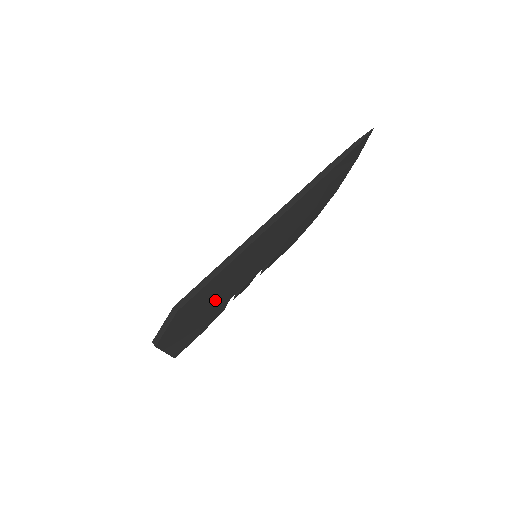
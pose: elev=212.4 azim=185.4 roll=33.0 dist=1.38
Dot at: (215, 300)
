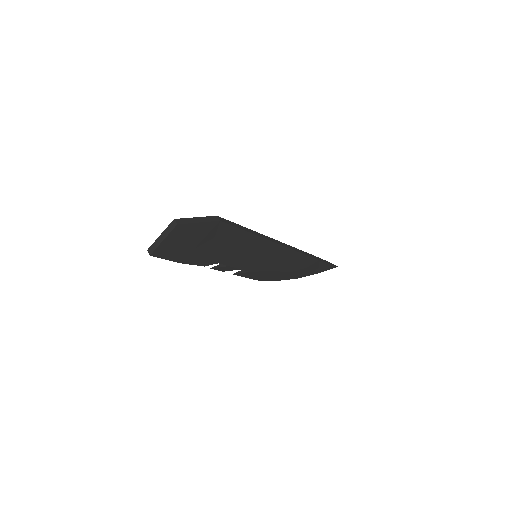
Dot at: (221, 249)
